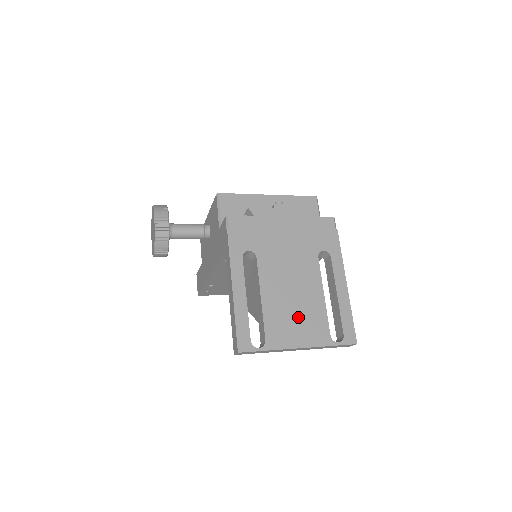
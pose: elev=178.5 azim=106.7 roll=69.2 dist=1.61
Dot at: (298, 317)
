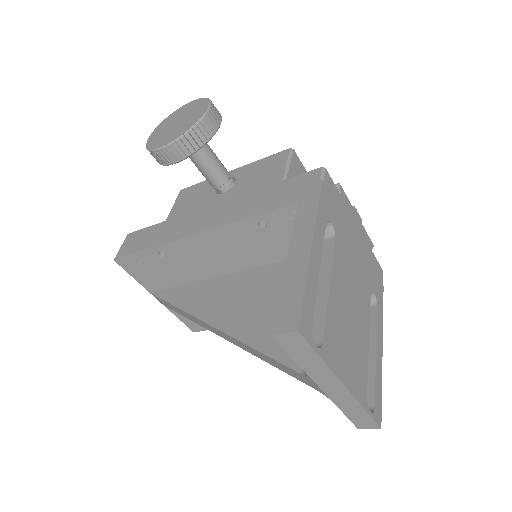
Dot at: (350, 344)
